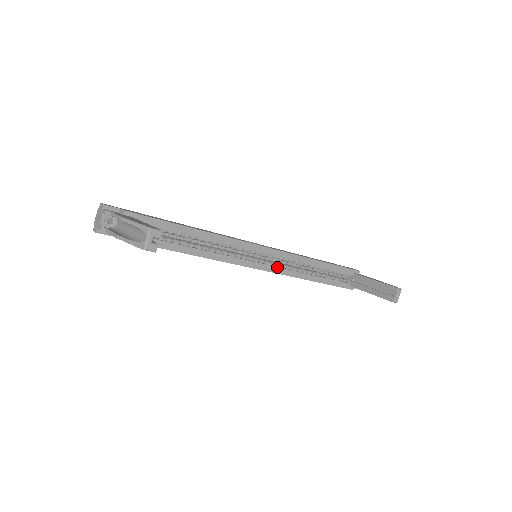
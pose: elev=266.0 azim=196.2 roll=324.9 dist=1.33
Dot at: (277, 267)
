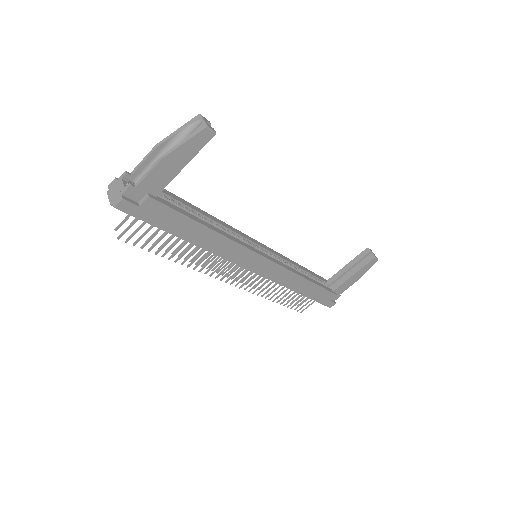
Dot at: (278, 261)
